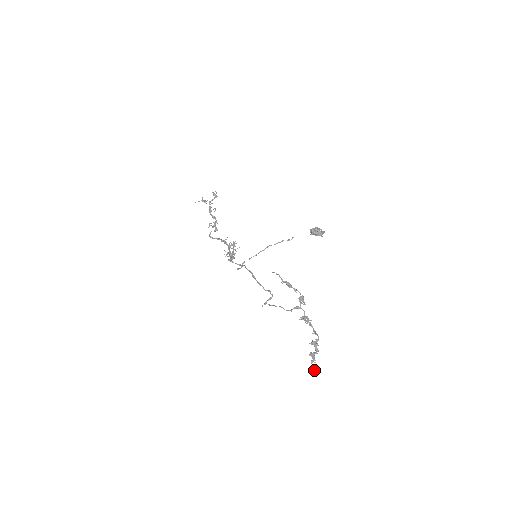
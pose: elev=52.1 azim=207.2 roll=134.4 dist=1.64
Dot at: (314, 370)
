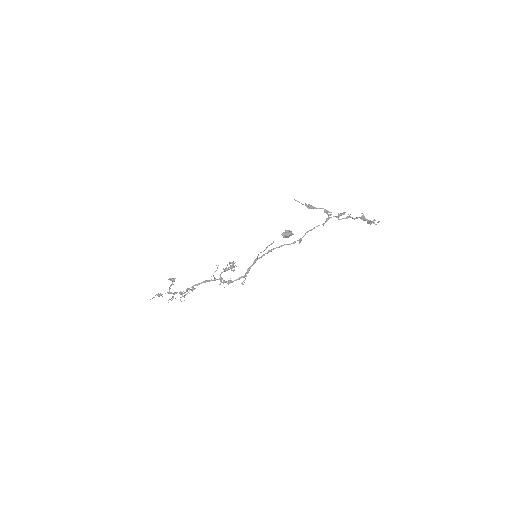
Dot at: occluded
